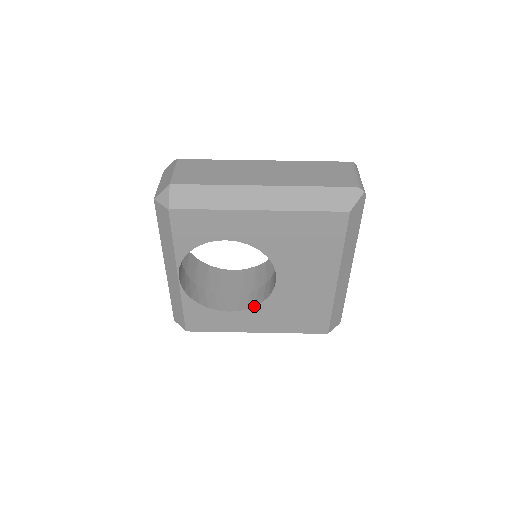
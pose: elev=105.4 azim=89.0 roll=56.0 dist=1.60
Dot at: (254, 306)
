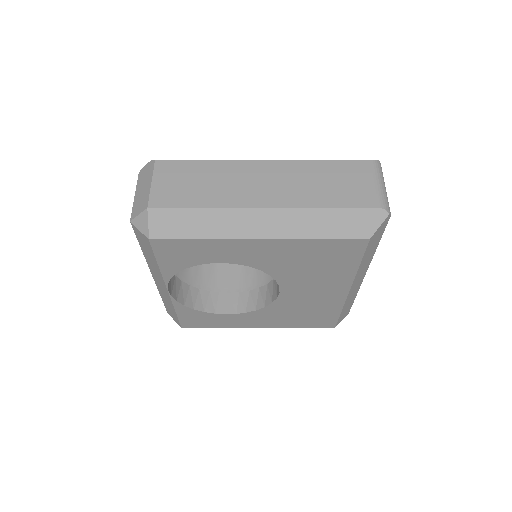
Dot at: (255, 310)
